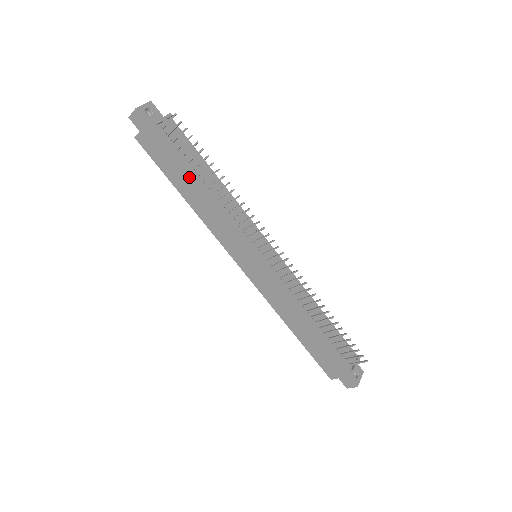
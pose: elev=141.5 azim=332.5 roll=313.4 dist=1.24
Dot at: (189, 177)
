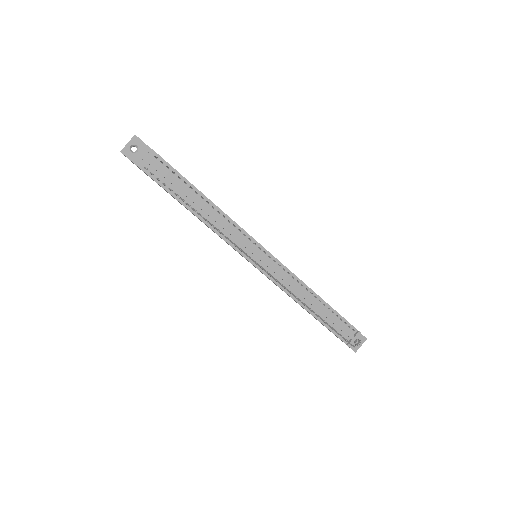
Dot at: occluded
